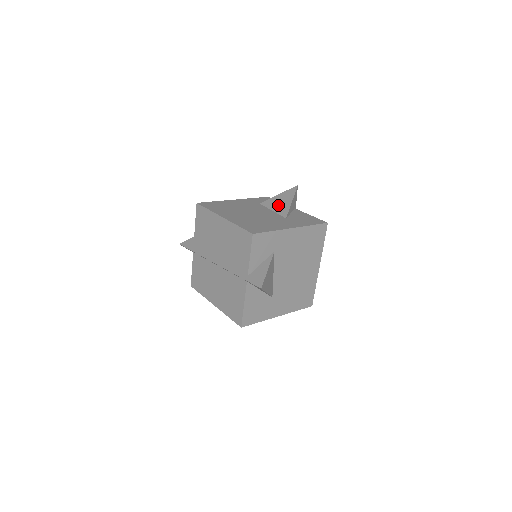
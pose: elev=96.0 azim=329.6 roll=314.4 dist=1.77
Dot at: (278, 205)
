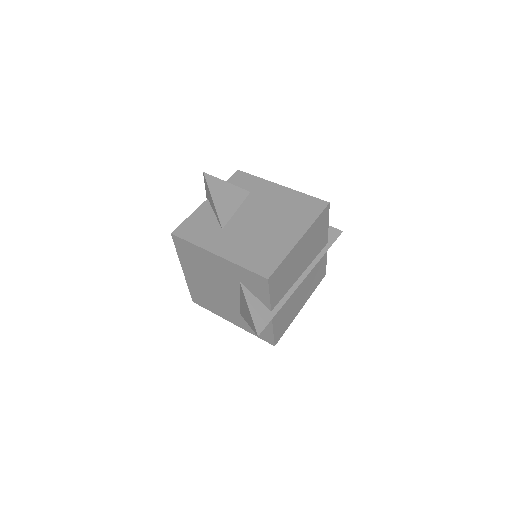
Dot at: occluded
